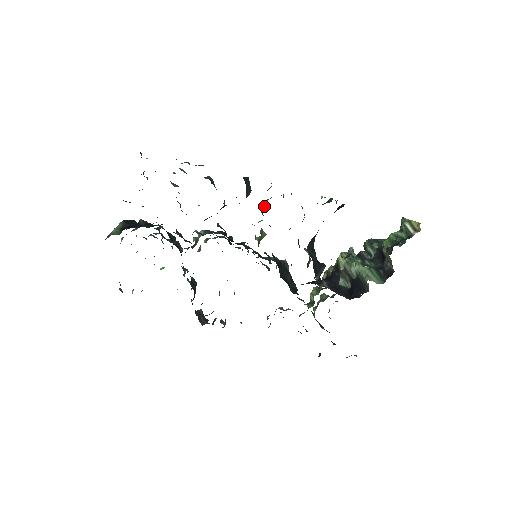
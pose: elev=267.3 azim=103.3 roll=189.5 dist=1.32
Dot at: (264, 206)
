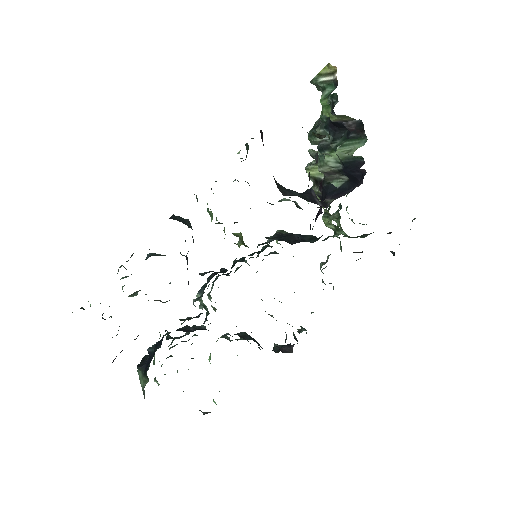
Dot at: (211, 216)
